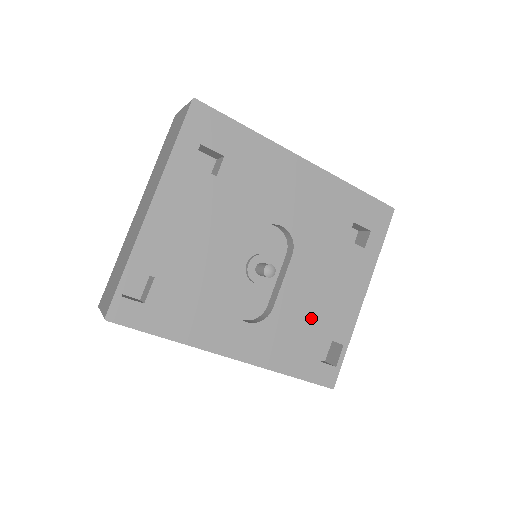
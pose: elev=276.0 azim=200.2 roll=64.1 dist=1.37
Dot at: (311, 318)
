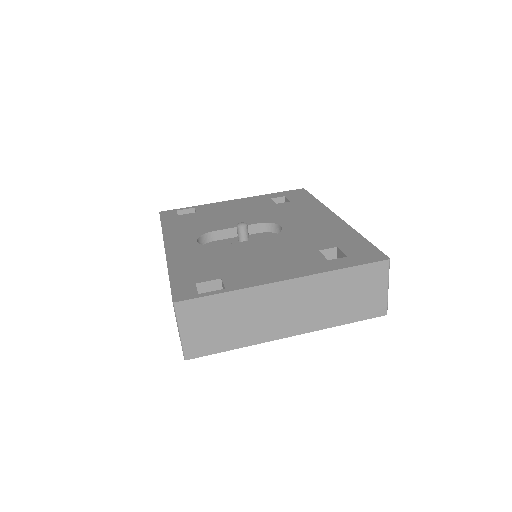
Dot at: (231, 263)
